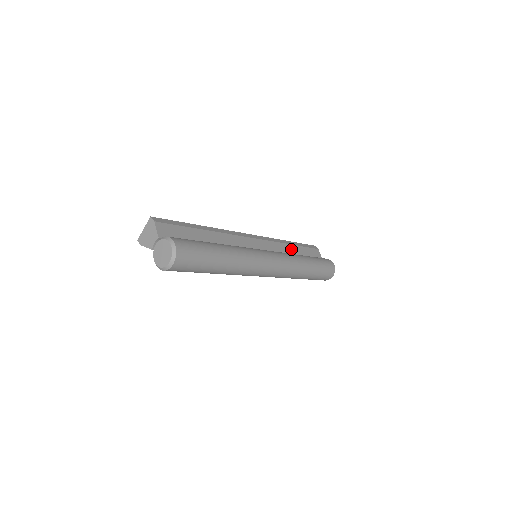
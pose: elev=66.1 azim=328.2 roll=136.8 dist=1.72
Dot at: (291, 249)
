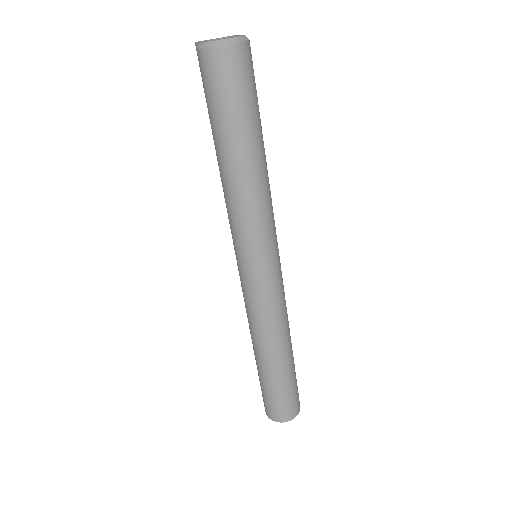
Dot at: occluded
